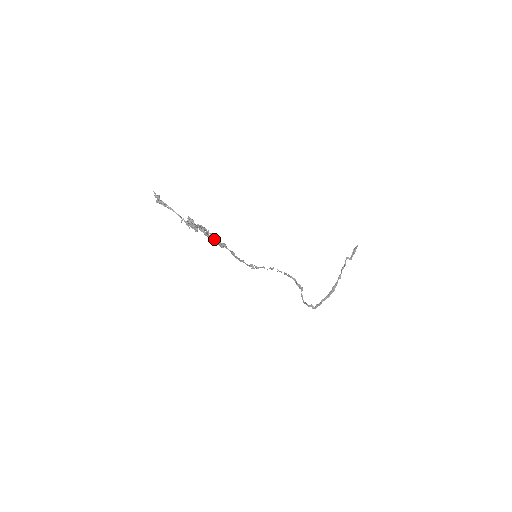
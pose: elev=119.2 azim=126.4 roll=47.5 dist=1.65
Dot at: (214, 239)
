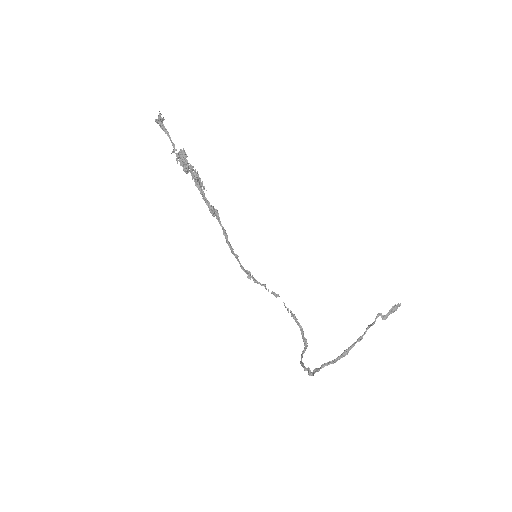
Dot at: occluded
